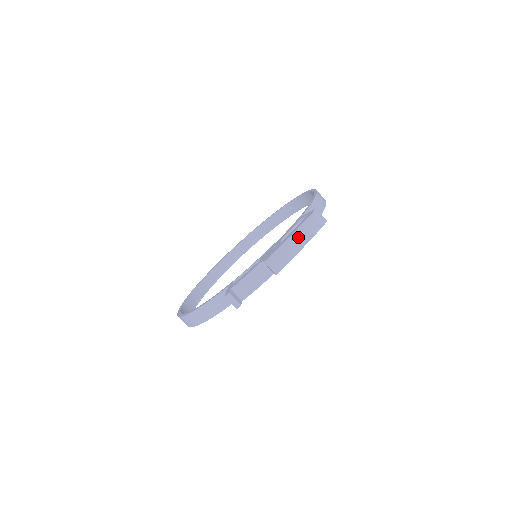
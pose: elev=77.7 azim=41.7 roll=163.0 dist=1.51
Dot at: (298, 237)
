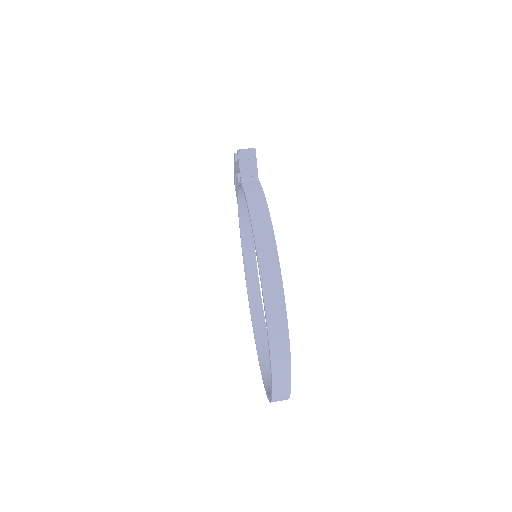
Dot at: occluded
